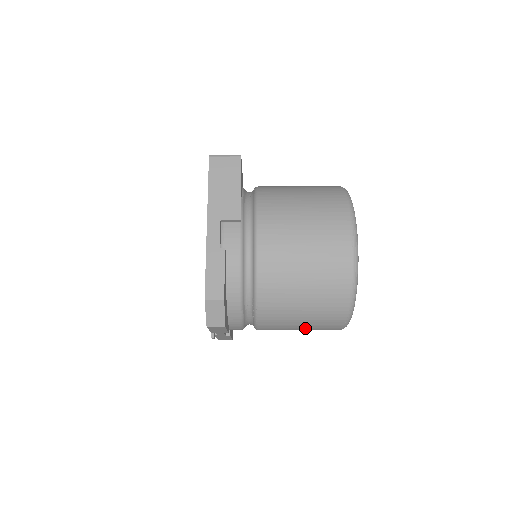
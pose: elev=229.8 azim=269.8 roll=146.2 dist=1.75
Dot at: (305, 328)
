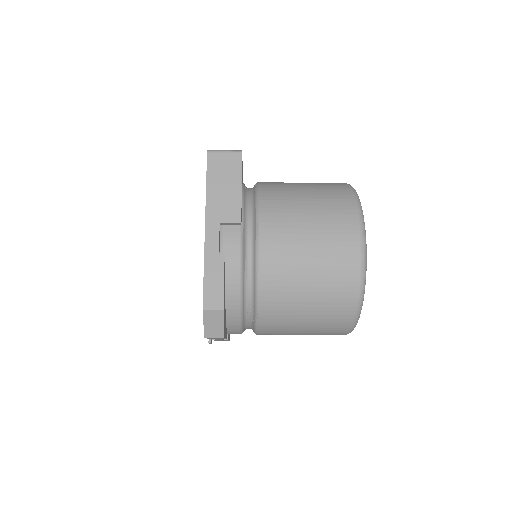
Dot at: (307, 334)
